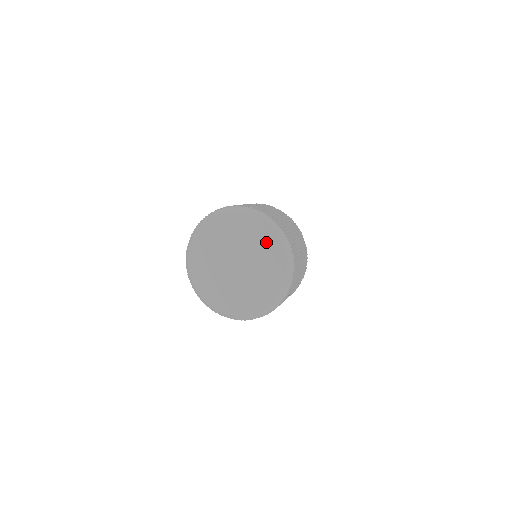
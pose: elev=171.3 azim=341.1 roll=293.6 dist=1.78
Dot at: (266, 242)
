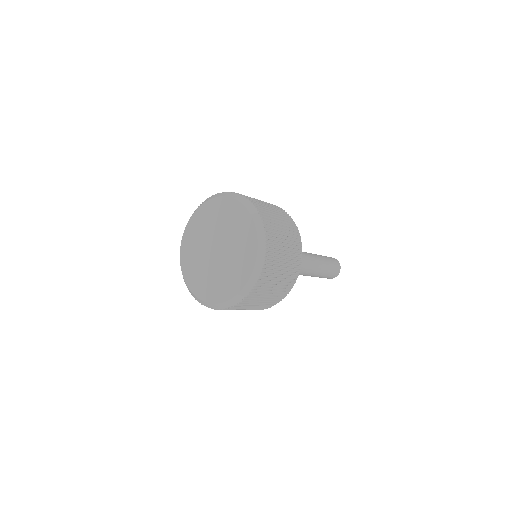
Dot at: (219, 209)
